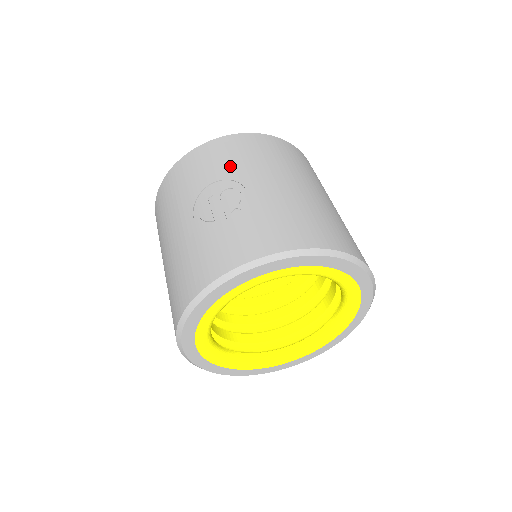
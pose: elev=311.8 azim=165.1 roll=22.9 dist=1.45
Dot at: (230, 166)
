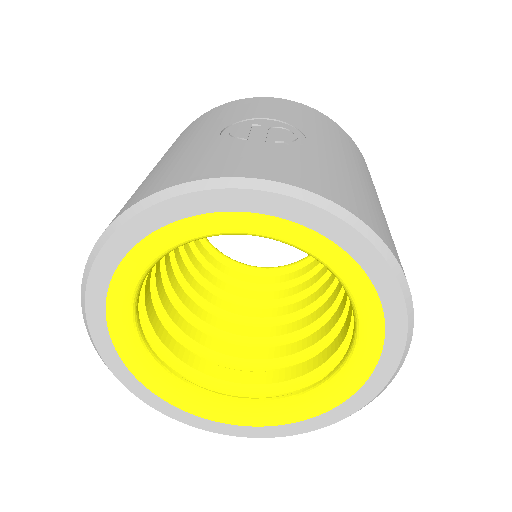
Dot at: (298, 119)
